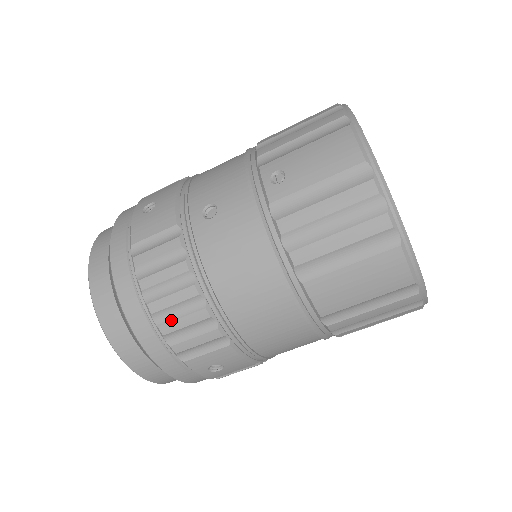
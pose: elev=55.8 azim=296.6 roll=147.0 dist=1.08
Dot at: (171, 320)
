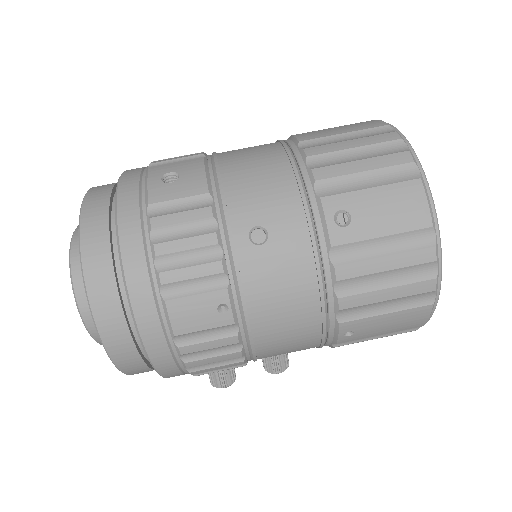
Dot at: occluded
